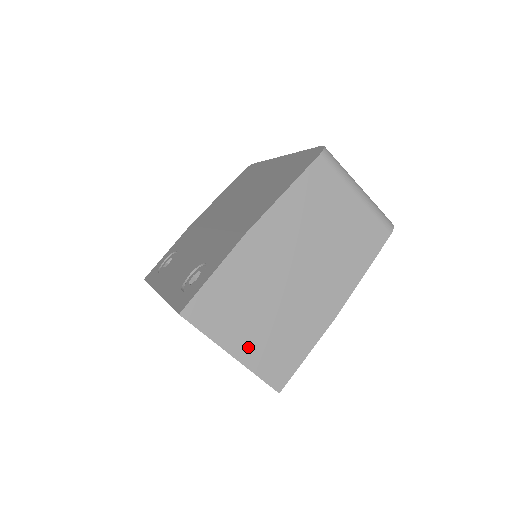
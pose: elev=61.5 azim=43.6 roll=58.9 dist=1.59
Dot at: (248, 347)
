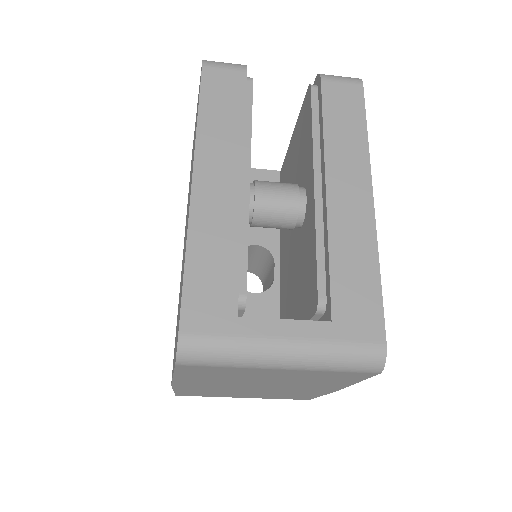
Dot at: occluded
